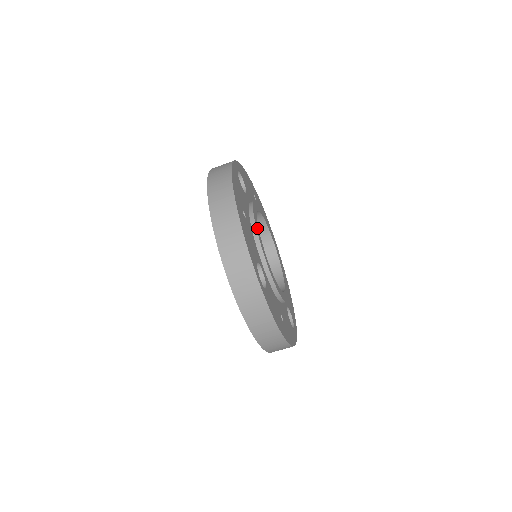
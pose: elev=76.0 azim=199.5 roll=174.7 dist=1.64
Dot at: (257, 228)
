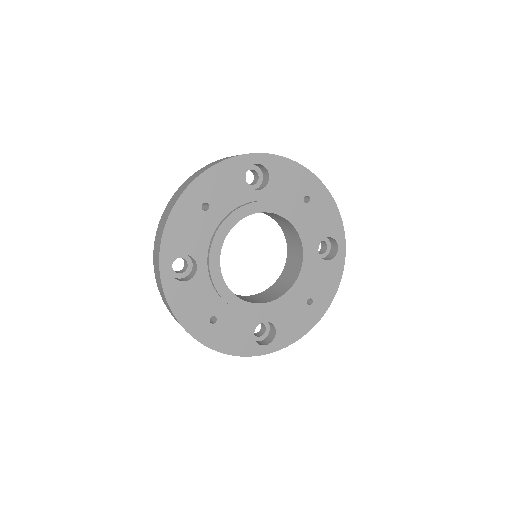
Dot at: (225, 226)
